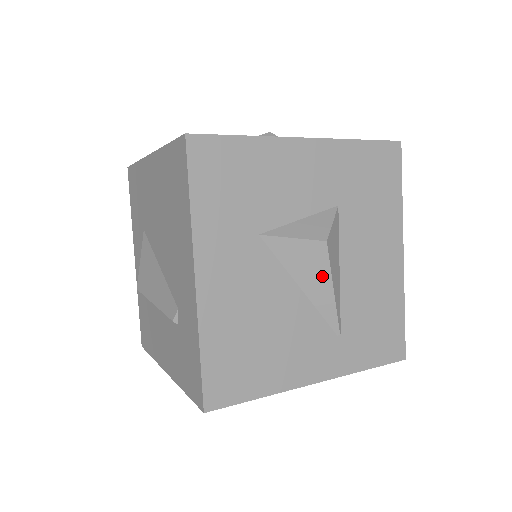
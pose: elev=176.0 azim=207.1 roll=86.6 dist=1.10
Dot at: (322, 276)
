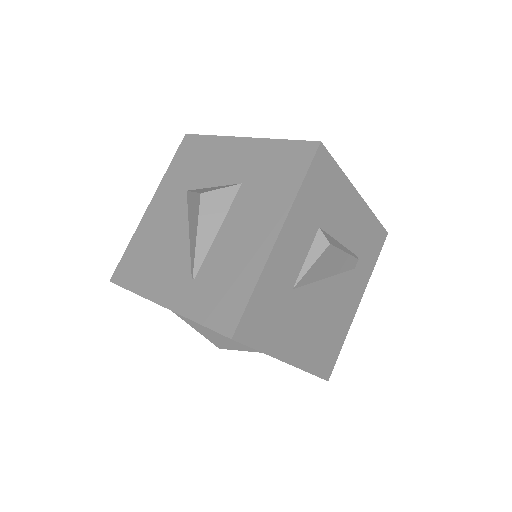
Dot at: (196, 222)
